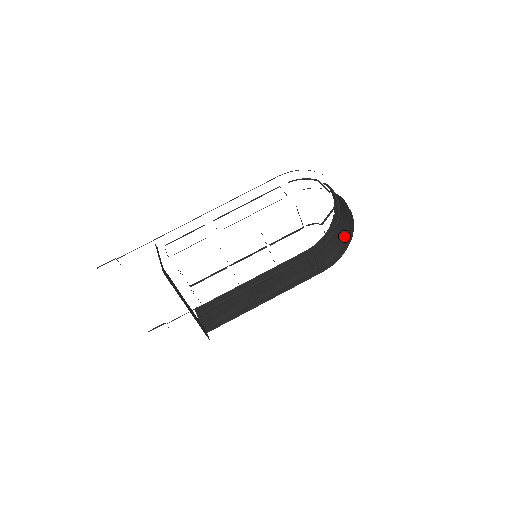
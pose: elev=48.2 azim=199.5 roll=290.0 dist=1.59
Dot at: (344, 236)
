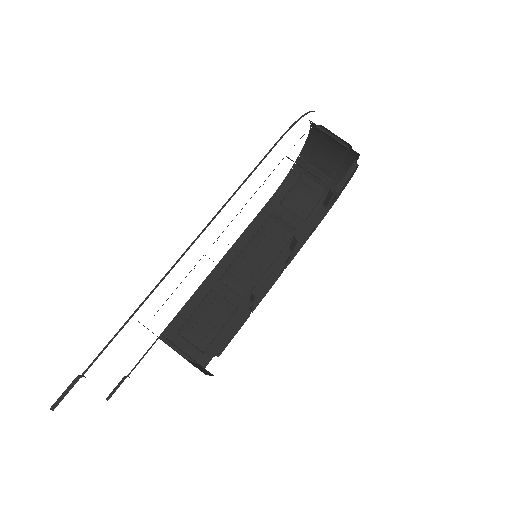
Dot at: (326, 180)
